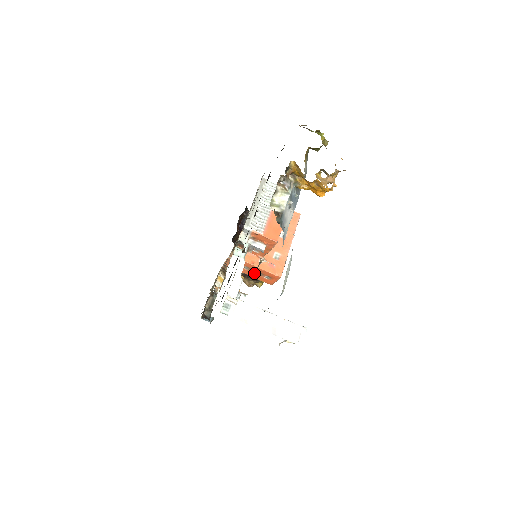
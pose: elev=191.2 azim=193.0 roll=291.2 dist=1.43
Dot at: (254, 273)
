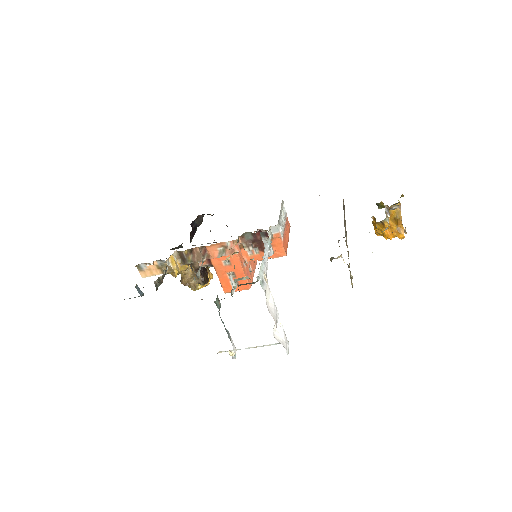
Dot at: (227, 271)
